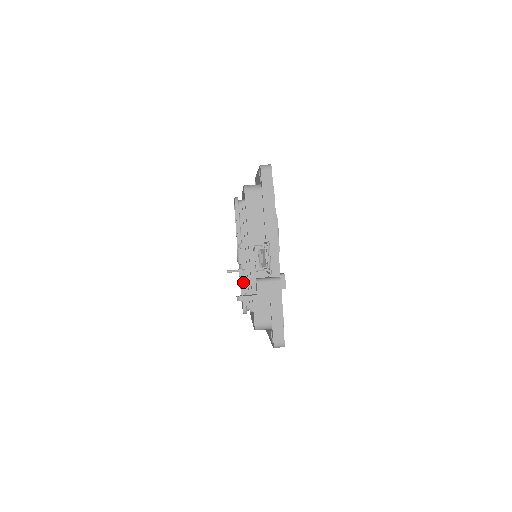
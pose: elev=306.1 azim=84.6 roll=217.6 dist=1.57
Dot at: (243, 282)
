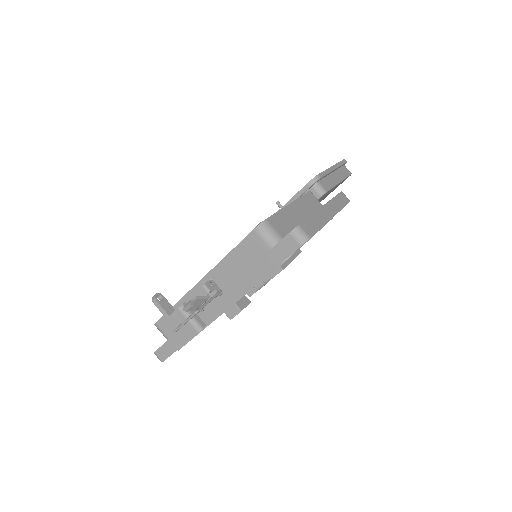
Dot at: occluded
